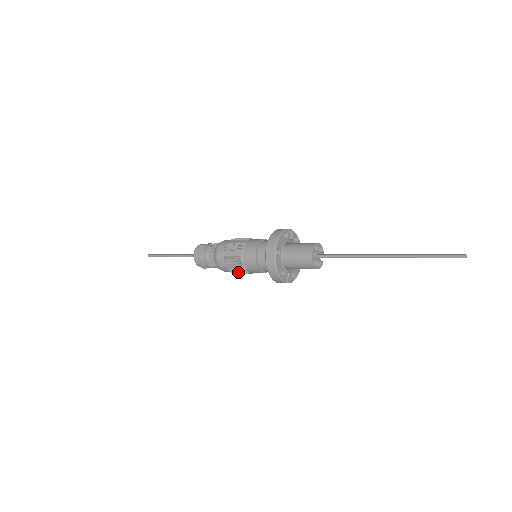
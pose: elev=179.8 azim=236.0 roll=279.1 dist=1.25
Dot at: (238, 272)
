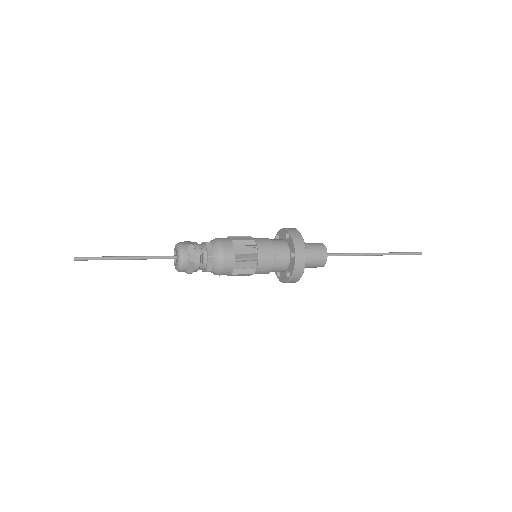
Dot at: (245, 261)
